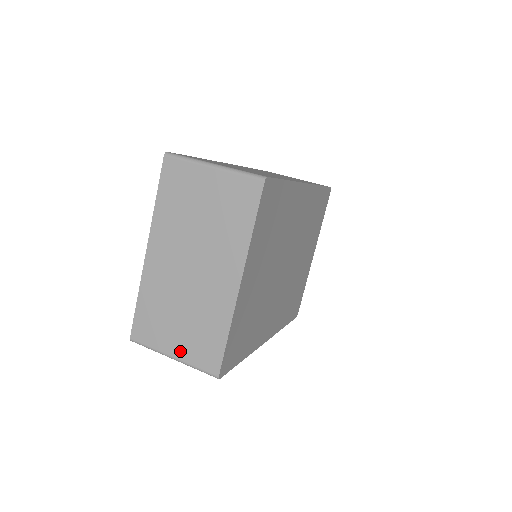
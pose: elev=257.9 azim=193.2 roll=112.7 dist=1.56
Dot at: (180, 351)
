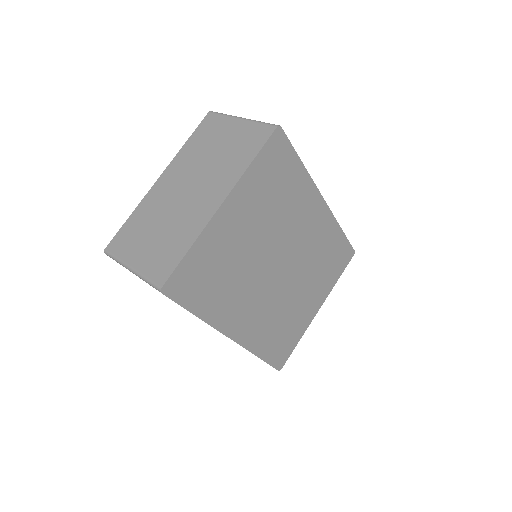
Dot at: (140, 262)
